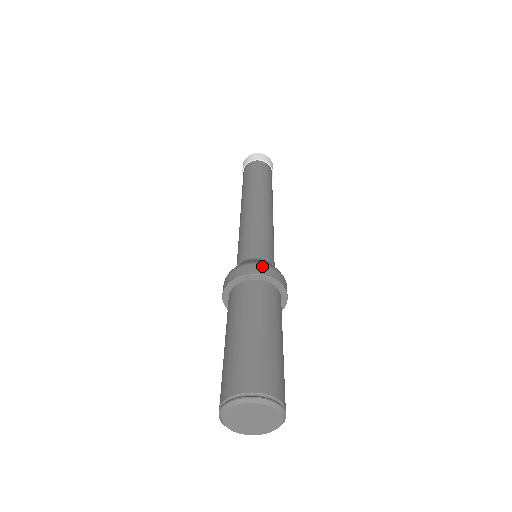
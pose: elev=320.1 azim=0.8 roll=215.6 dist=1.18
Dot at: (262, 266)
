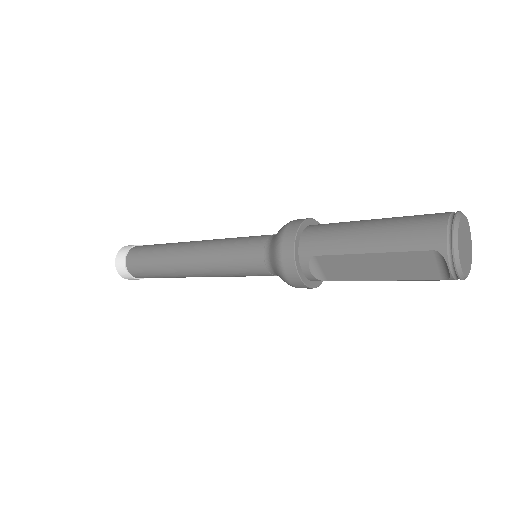
Dot at: occluded
